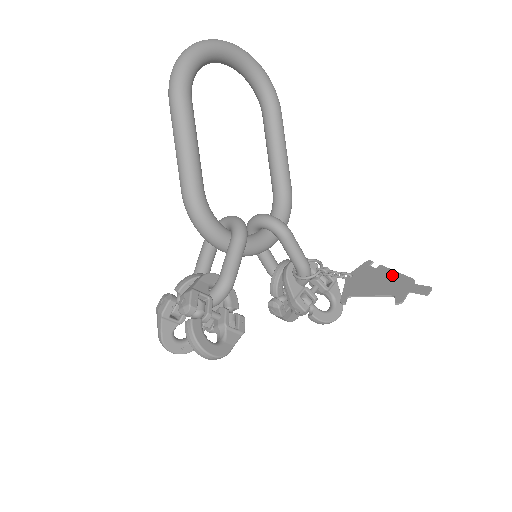
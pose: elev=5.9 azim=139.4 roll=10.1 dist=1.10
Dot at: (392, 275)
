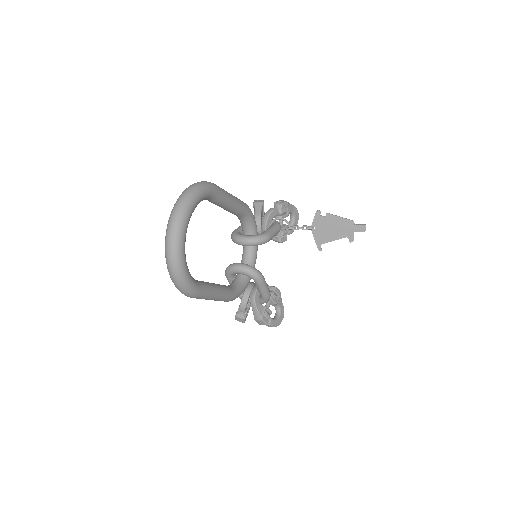
Dot at: (339, 221)
